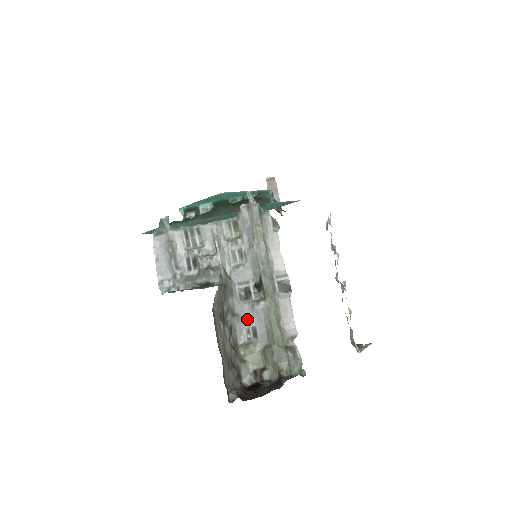
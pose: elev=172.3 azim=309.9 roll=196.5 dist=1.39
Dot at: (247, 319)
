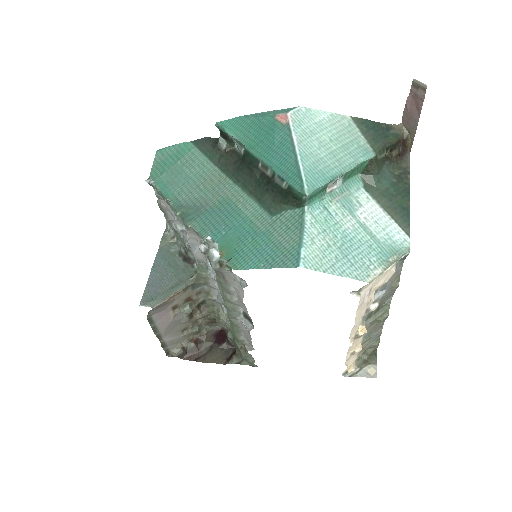
Dot at: (221, 303)
